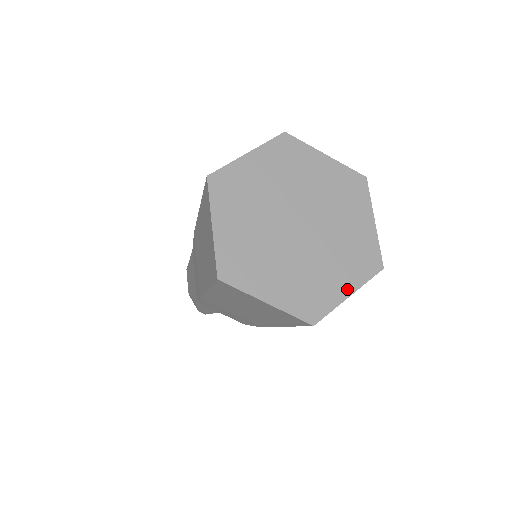
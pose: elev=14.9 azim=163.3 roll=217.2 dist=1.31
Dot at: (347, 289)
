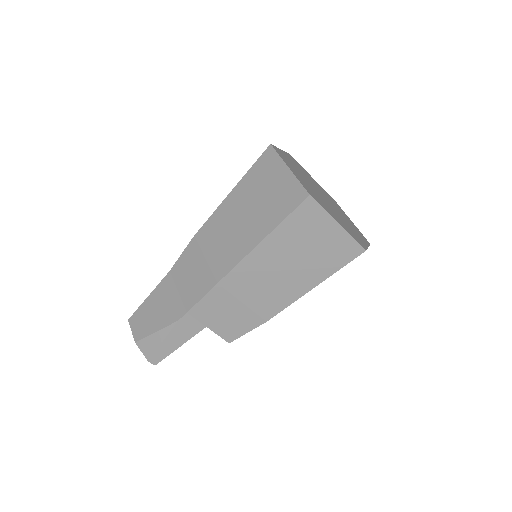
Dot at: (365, 243)
